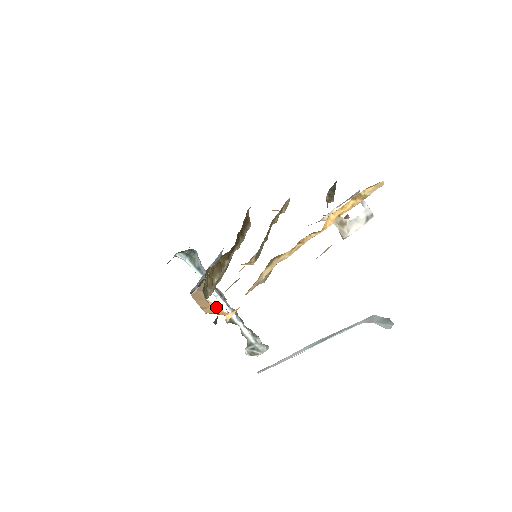
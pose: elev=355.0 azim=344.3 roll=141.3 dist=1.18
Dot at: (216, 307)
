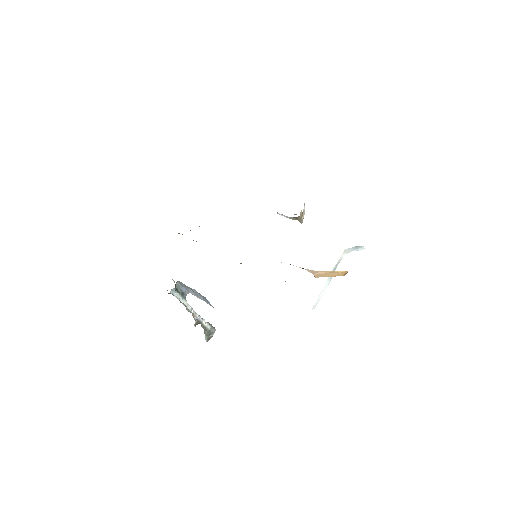
Dot at: (341, 271)
